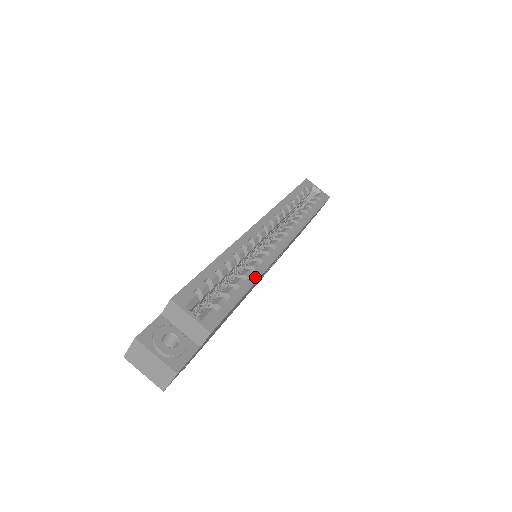
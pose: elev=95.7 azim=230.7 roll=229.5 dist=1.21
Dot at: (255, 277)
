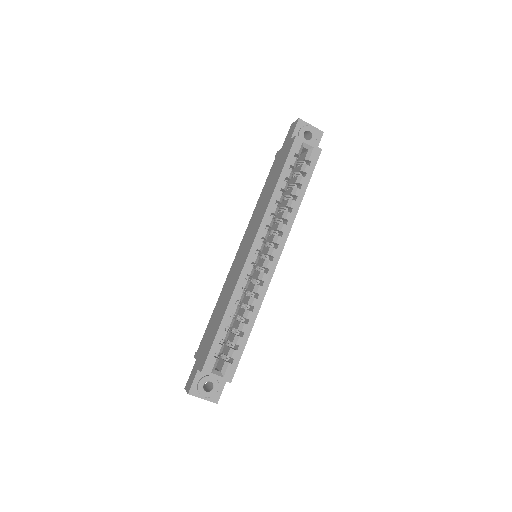
Dot at: (254, 316)
